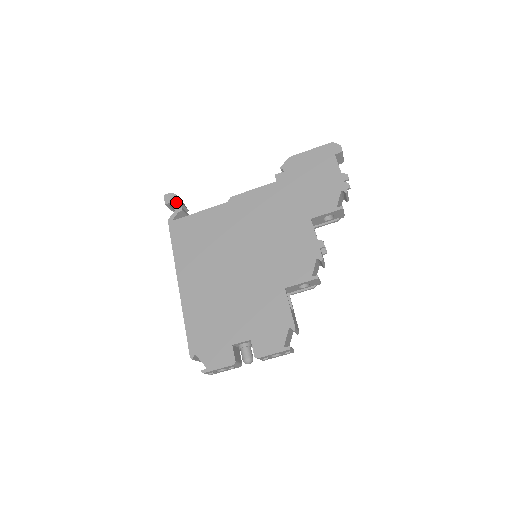
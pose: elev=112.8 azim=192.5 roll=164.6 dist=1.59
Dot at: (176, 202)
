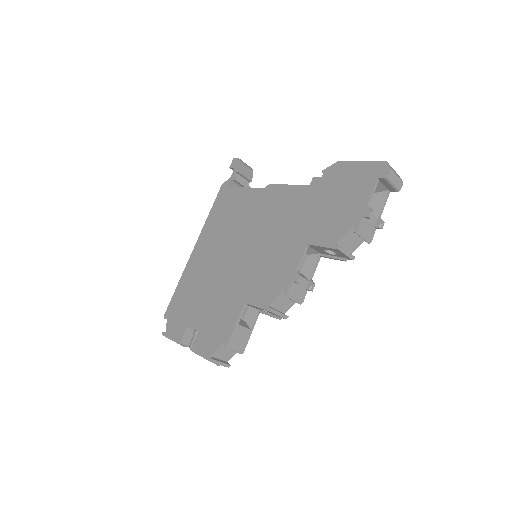
Dot at: (236, 169)
